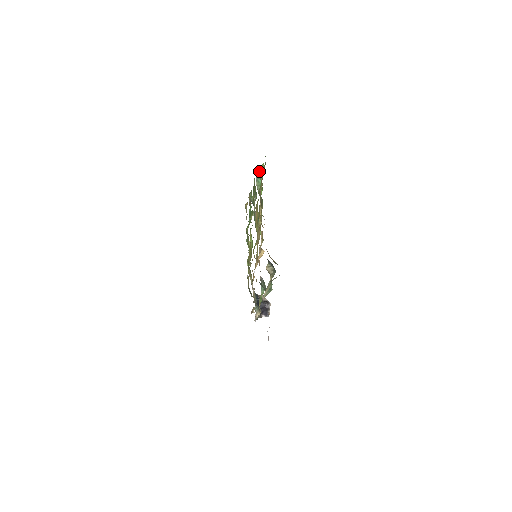
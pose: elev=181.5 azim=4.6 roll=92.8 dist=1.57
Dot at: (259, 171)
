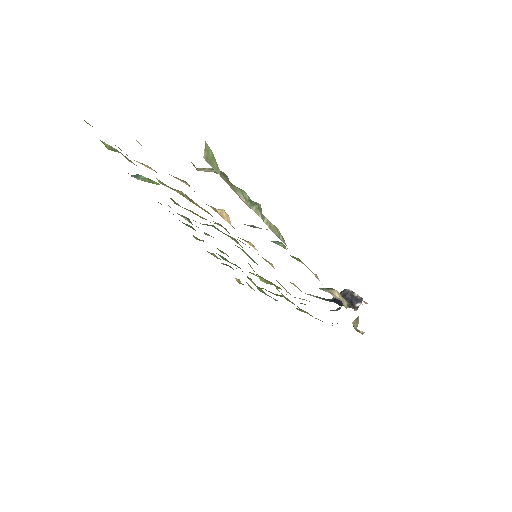
Dot at: (135, 176)
